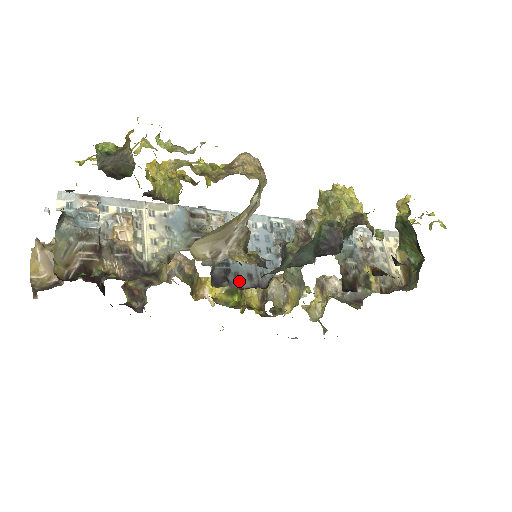
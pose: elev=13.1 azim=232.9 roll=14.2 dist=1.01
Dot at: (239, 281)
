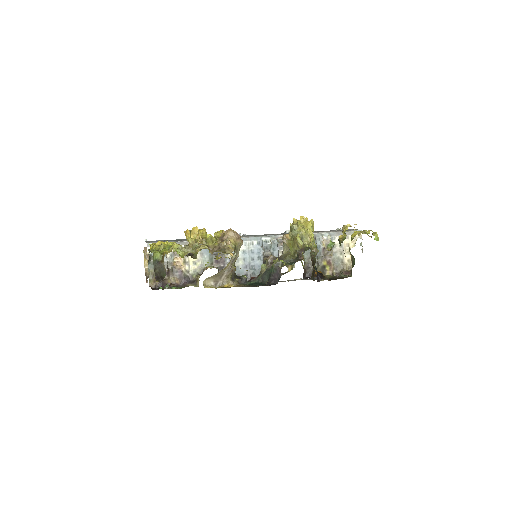
Dot at: occluded
